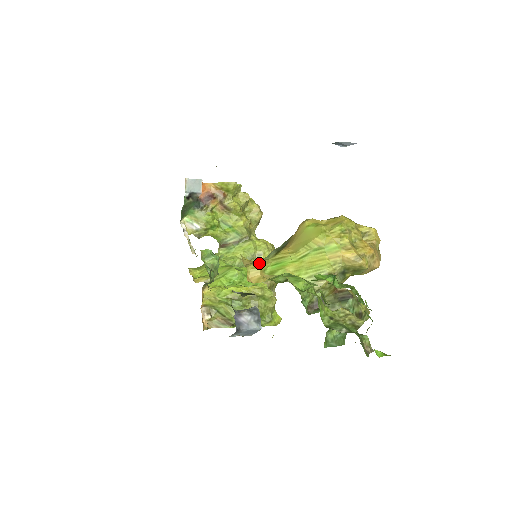
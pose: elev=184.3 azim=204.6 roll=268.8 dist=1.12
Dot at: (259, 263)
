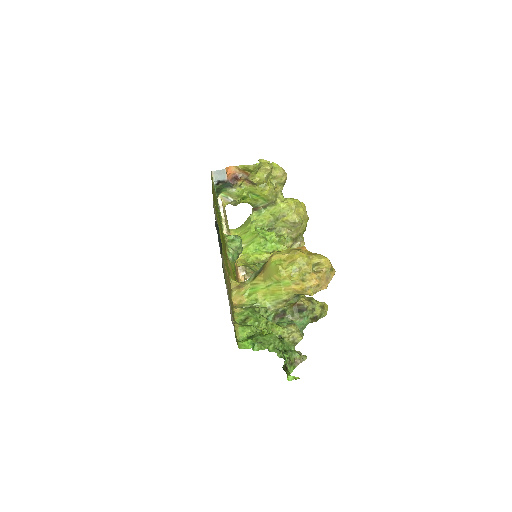
Dot at: (240, 289)
